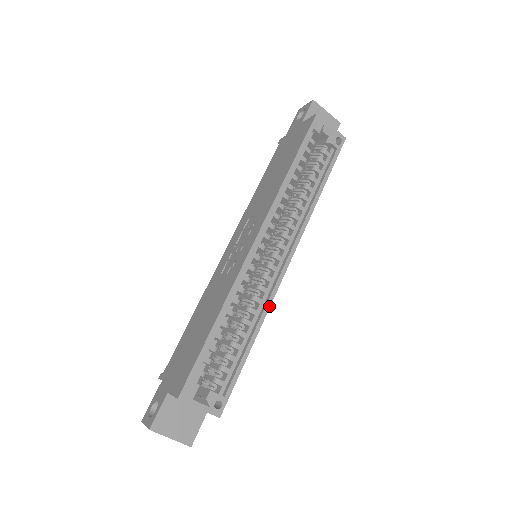
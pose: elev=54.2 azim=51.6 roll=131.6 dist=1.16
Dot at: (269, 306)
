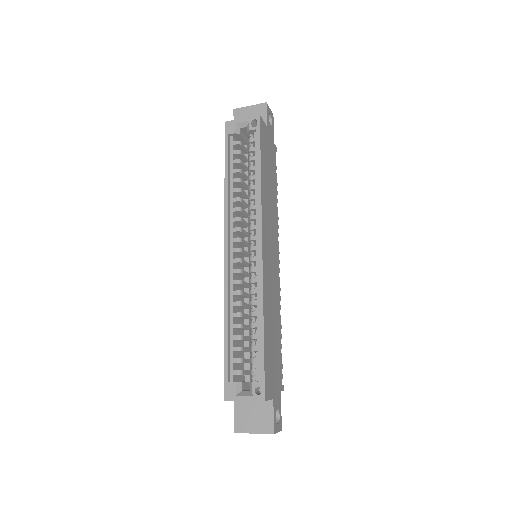
Dot at: (262, 291)
